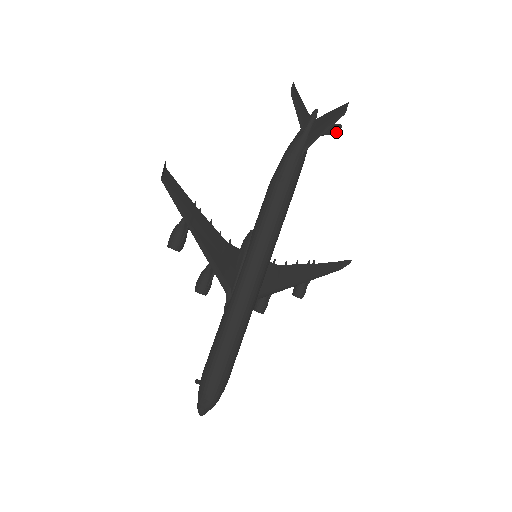
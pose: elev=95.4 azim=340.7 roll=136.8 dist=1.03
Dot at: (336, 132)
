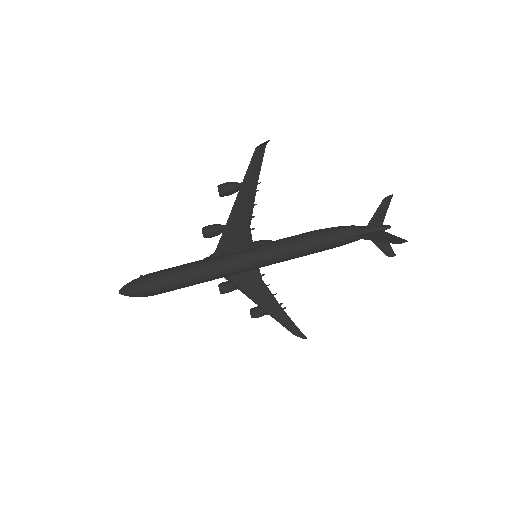
Dot at: (387, 254)
